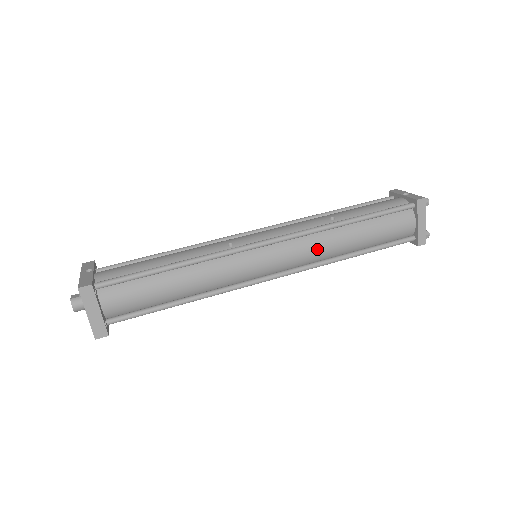
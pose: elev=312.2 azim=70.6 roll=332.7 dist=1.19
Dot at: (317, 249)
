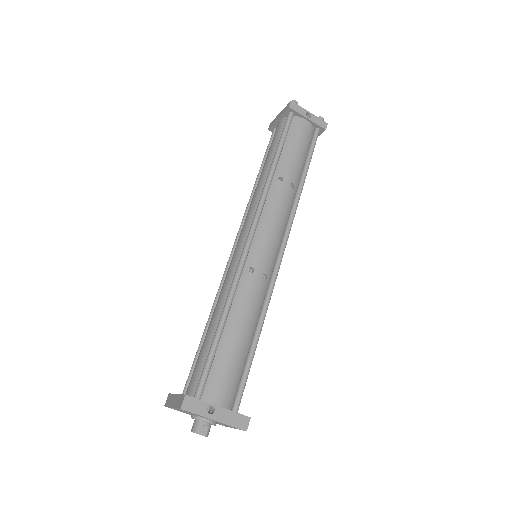
Dot at: occluded
